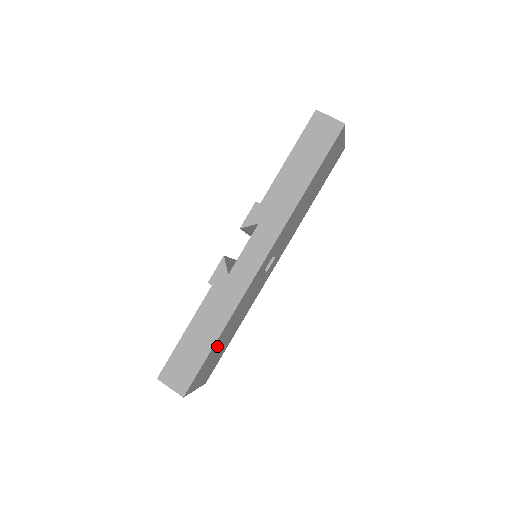
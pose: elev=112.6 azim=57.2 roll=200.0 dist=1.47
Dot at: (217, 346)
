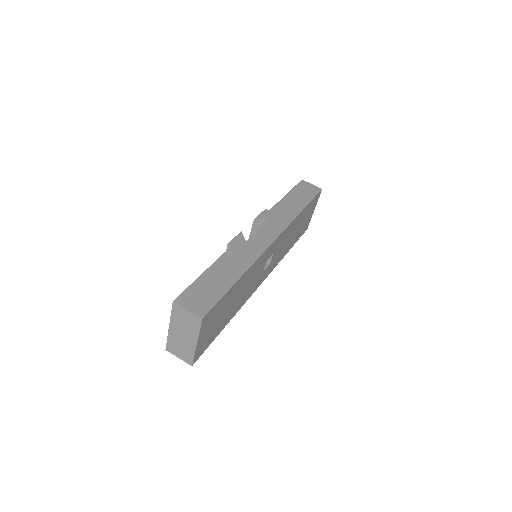
Dot at: (230, 297)
